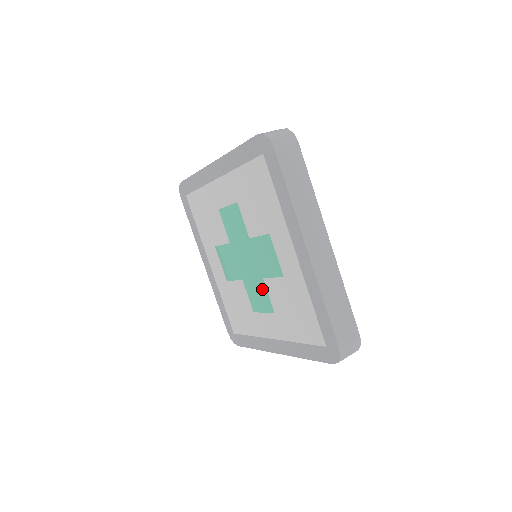
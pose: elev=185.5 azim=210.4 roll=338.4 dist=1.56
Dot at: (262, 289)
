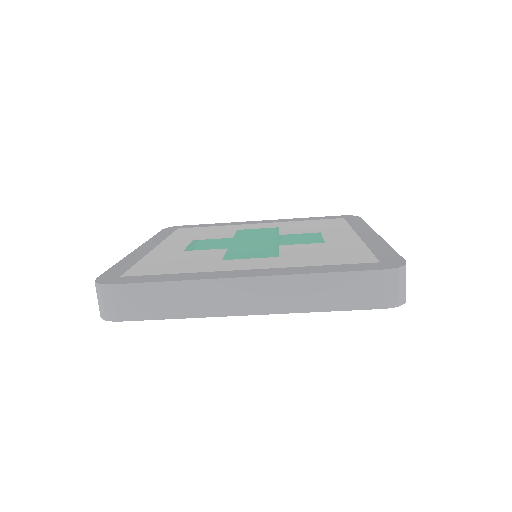
Dot at: (269, 249)
